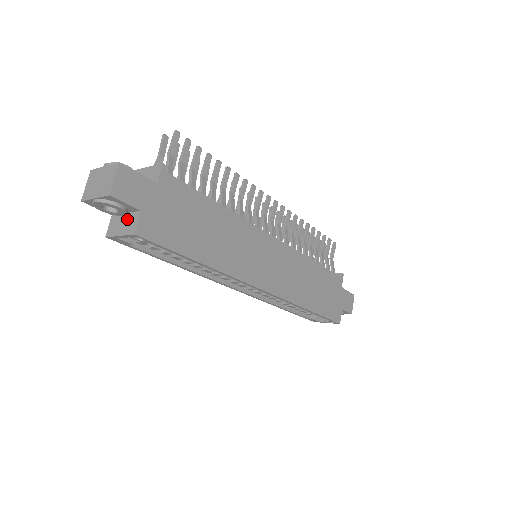
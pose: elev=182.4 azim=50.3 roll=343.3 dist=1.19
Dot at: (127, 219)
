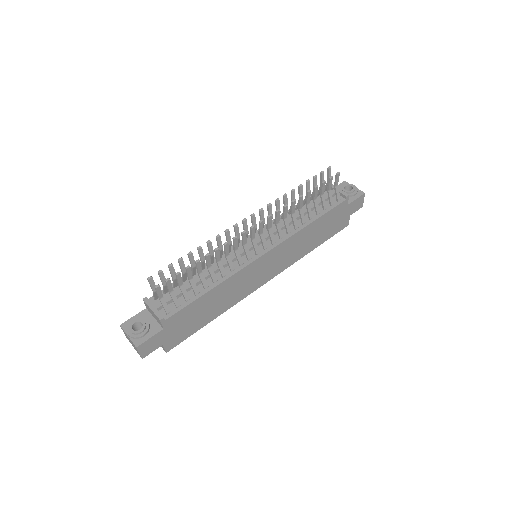
Dot at: occluded
